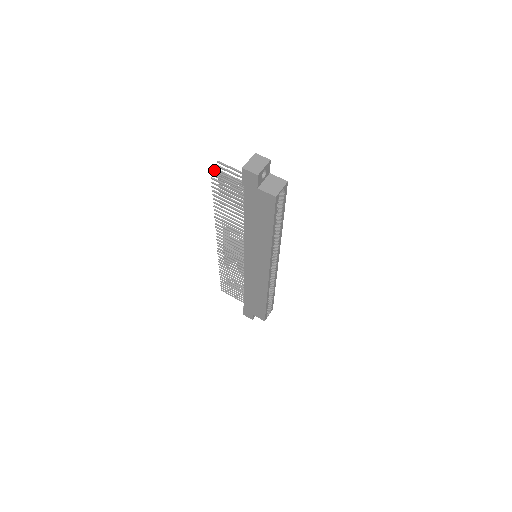
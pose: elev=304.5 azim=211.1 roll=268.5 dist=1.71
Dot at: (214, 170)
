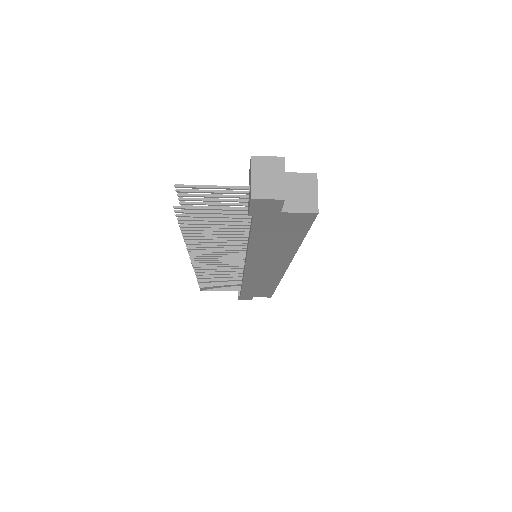
Dot at: (181, 206)
